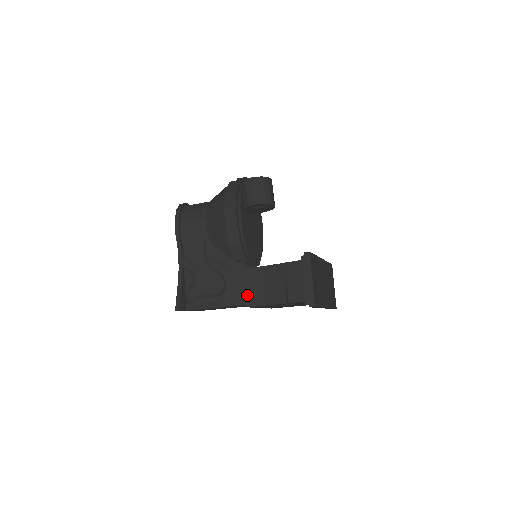
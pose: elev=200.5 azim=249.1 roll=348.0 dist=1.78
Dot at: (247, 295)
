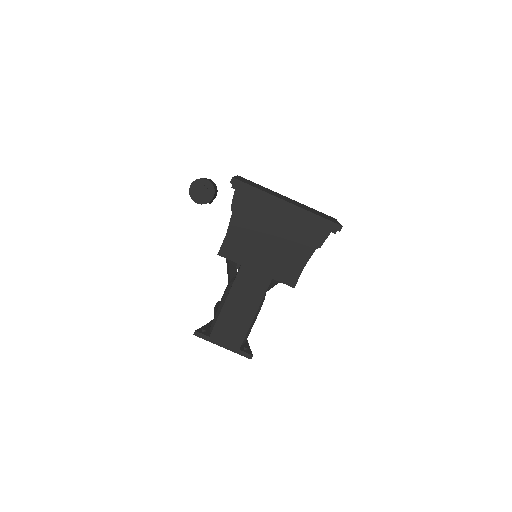
Dot at: occluded
